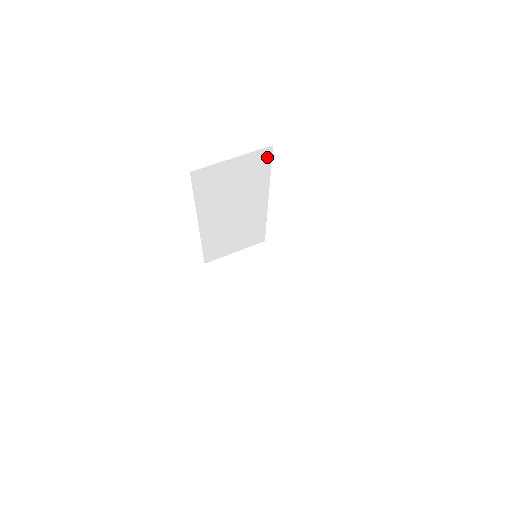
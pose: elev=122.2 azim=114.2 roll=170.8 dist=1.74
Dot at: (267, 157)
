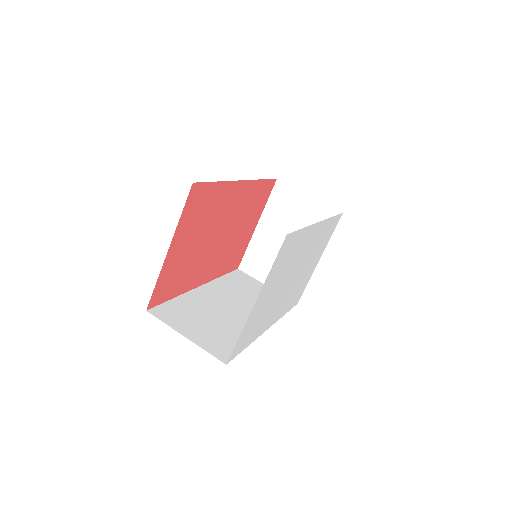
Dot at: occluded
